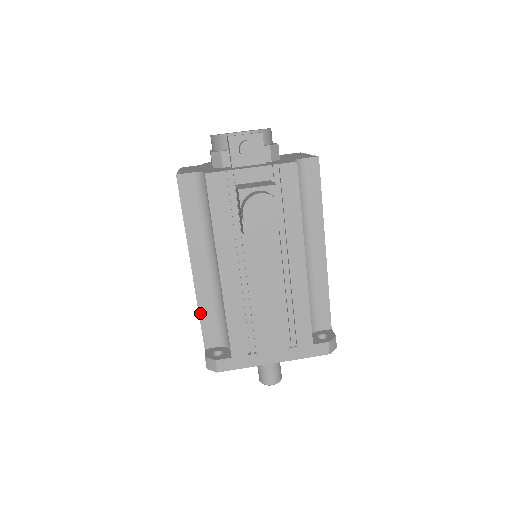
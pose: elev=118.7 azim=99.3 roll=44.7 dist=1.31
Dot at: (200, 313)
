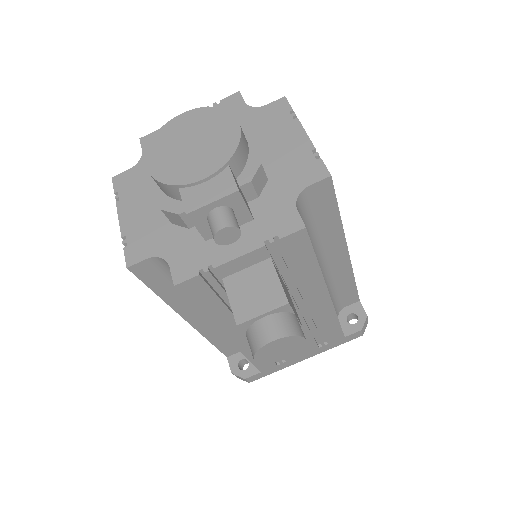
Dot at: (212, 342)
